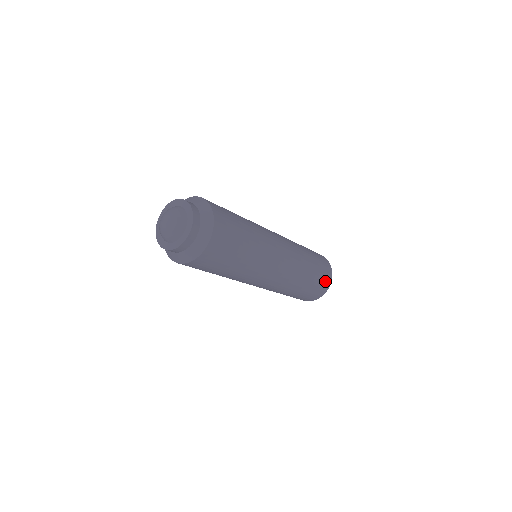
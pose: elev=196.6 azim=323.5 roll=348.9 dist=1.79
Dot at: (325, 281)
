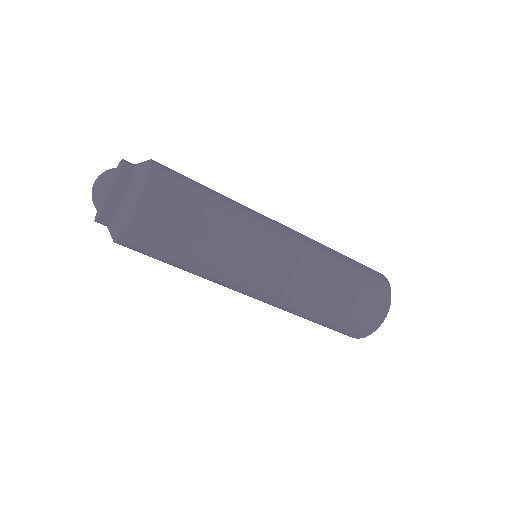
Dot at: (378, 297)
